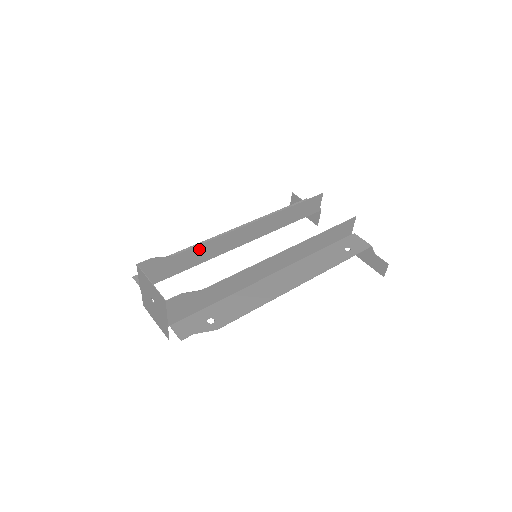
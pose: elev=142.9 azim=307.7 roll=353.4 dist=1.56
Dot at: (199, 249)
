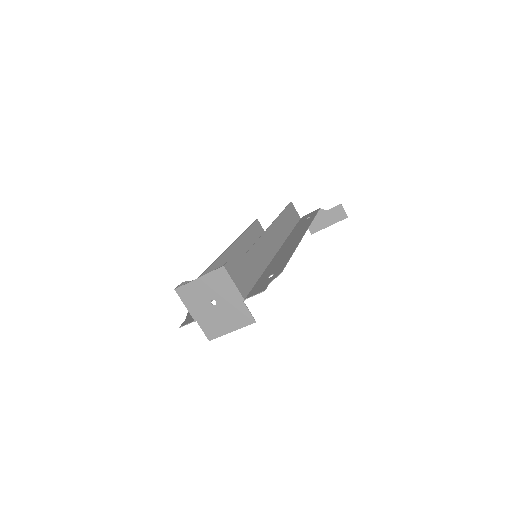
Dot at: occluded
